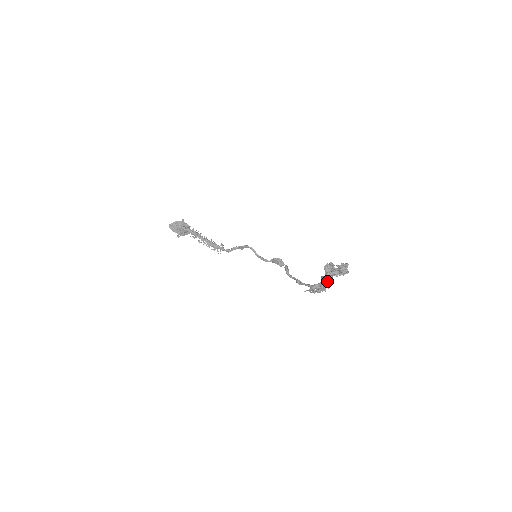
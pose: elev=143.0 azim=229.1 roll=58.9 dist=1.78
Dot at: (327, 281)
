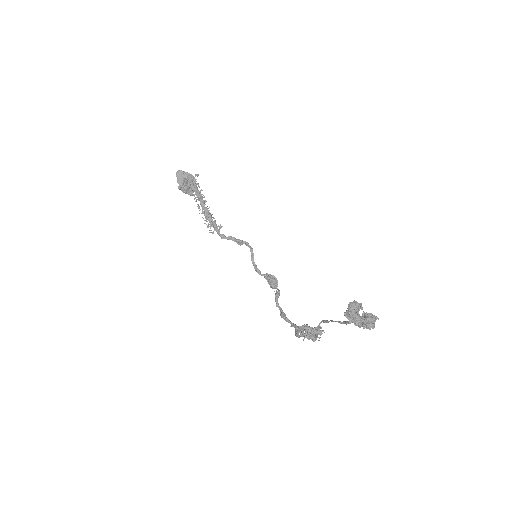
Dot at: (323, 331)
